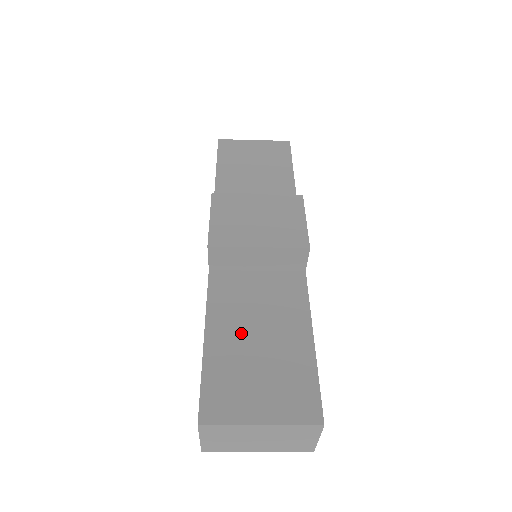
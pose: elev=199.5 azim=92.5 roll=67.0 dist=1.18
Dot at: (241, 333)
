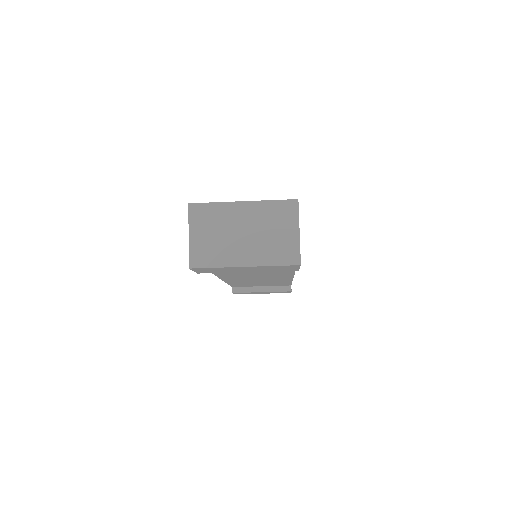
Dot at: occluded
